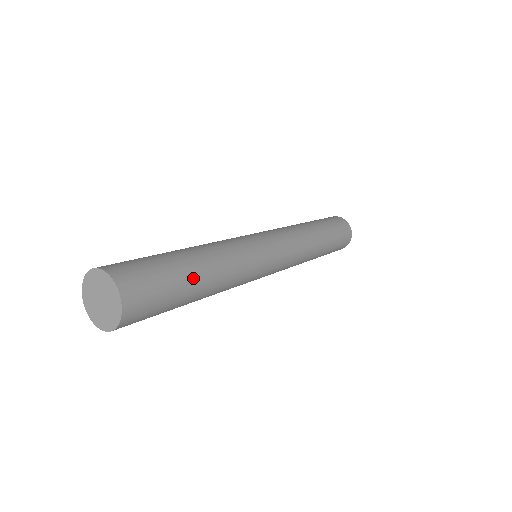
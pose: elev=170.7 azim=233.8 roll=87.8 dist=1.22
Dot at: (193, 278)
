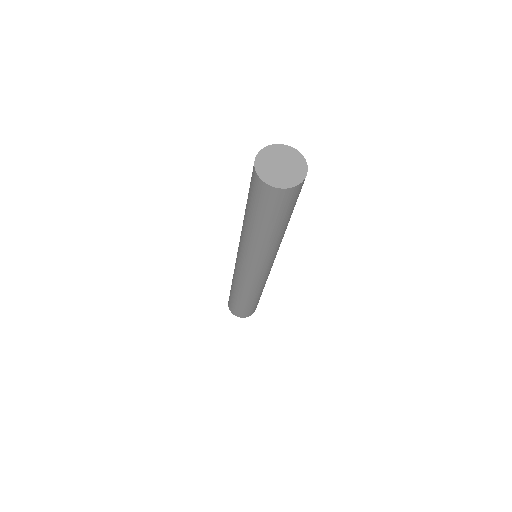
Dot at: occluded
